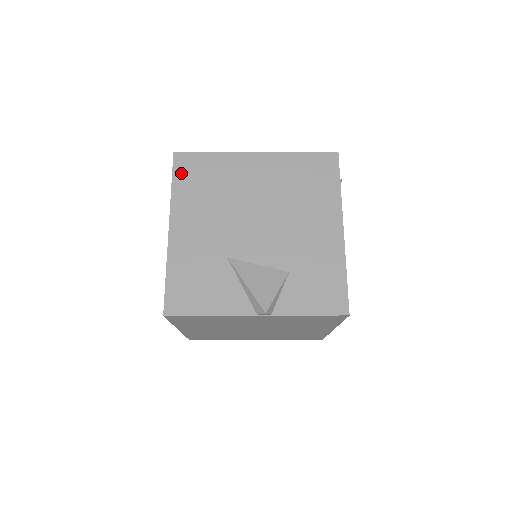
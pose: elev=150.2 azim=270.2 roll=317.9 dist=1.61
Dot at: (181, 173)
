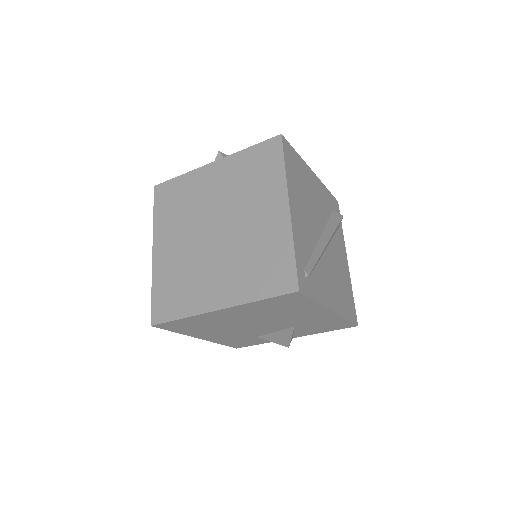
Dot at: occluded
